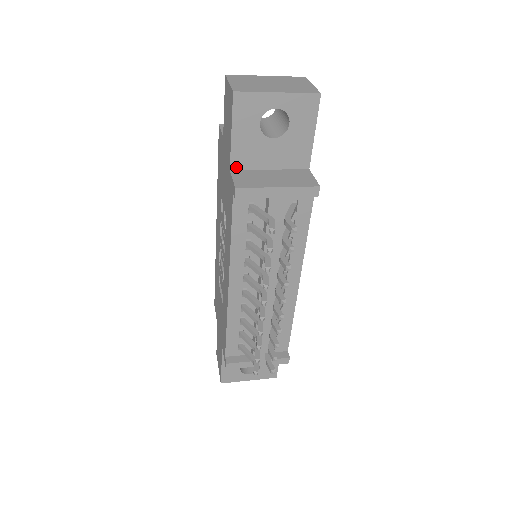
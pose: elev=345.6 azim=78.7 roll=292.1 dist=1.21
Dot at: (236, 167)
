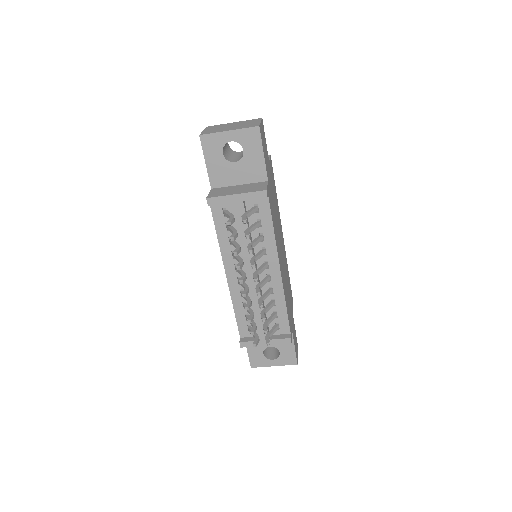
Dot at: (215, 186)
